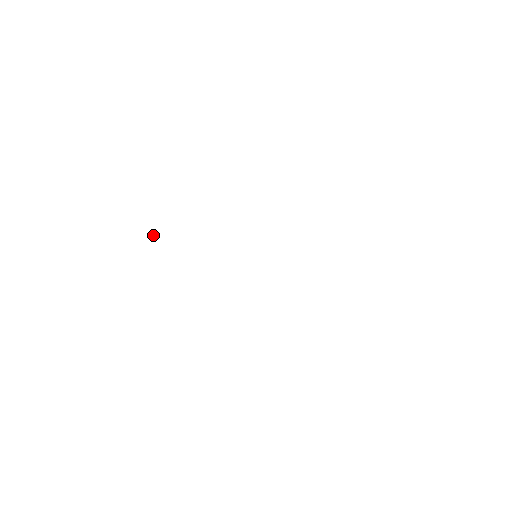
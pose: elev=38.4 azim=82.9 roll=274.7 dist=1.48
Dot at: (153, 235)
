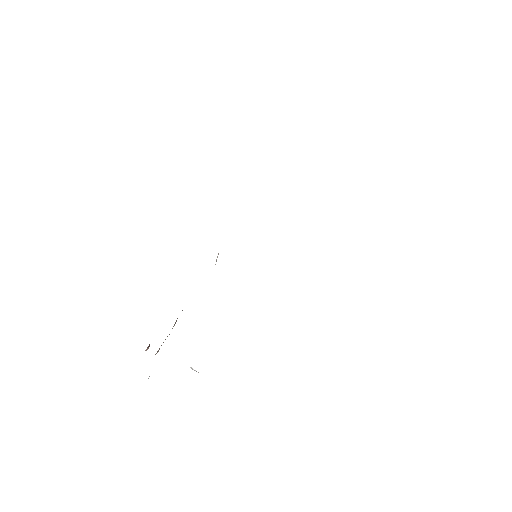
Dot at: occluded
